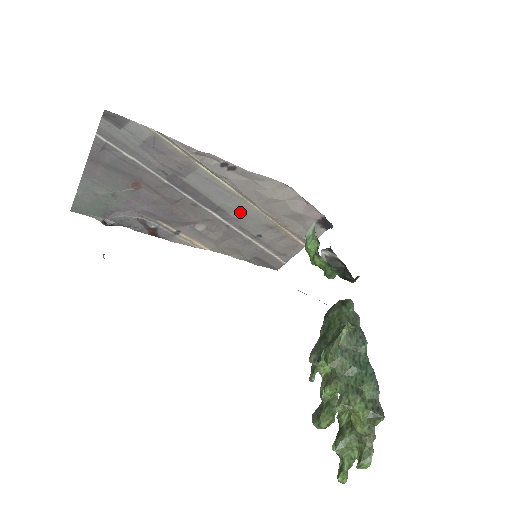
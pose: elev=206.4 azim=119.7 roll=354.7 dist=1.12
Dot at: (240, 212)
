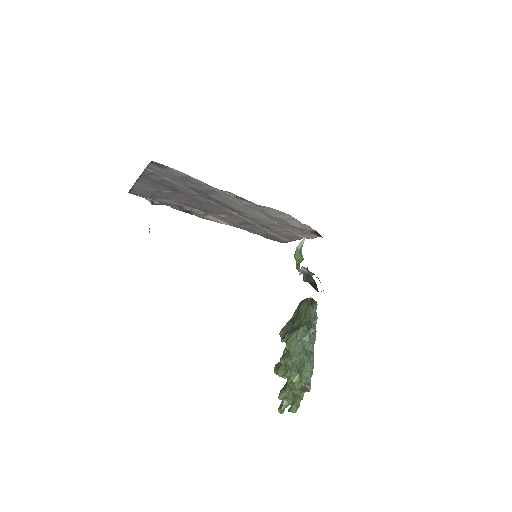
Dot at: (252, 215)
